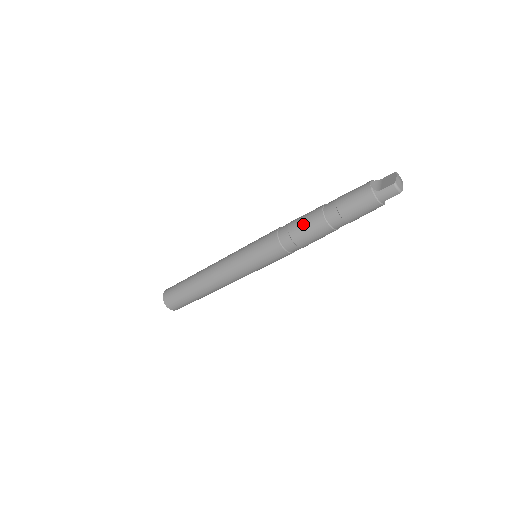
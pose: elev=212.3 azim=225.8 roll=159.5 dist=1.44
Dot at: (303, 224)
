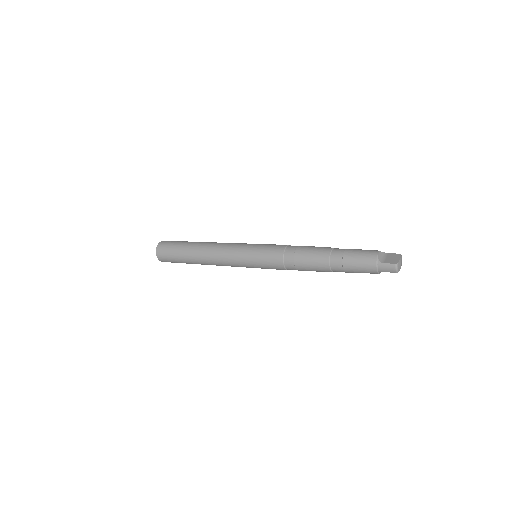
Dot at: (309, 254)
